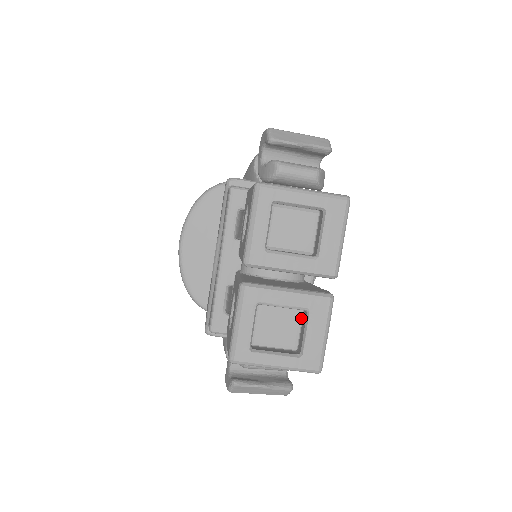
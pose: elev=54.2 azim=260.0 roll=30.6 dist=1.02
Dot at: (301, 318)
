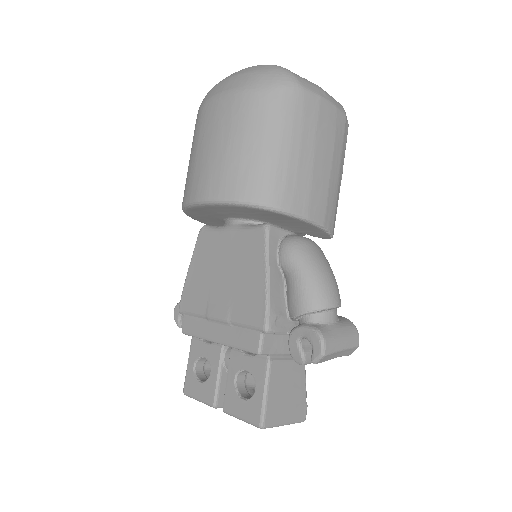
Dot at: occluded
